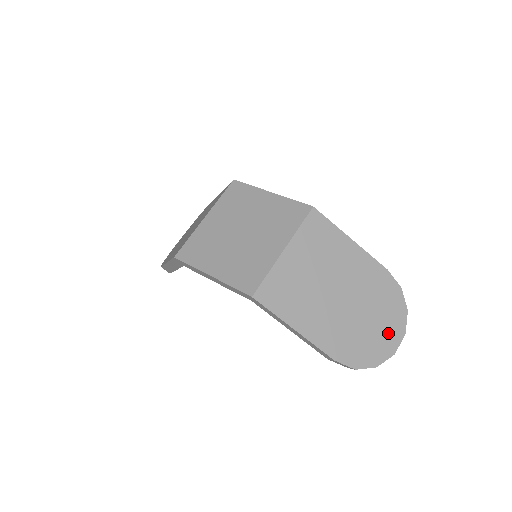
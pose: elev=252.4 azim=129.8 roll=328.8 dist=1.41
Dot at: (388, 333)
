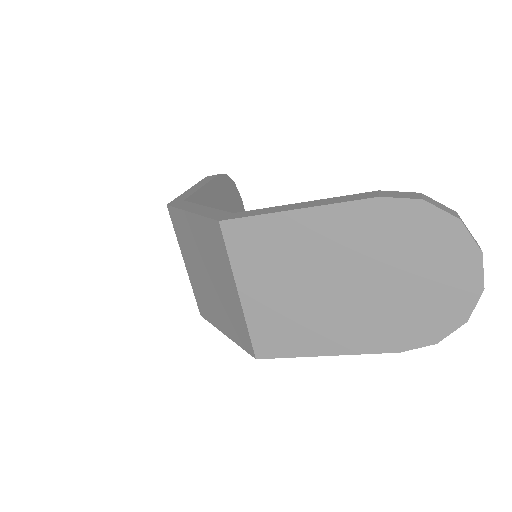
Dot at: (451, 272)
